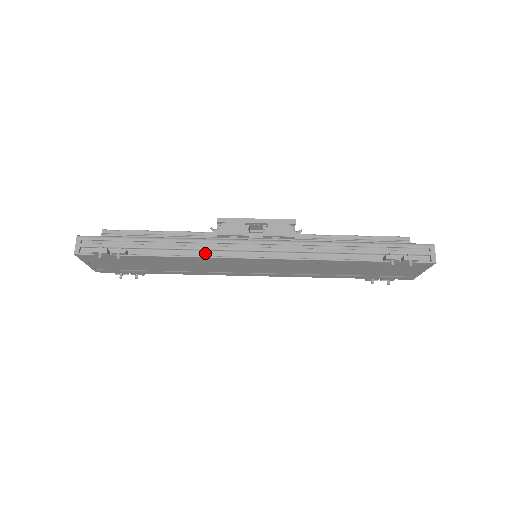
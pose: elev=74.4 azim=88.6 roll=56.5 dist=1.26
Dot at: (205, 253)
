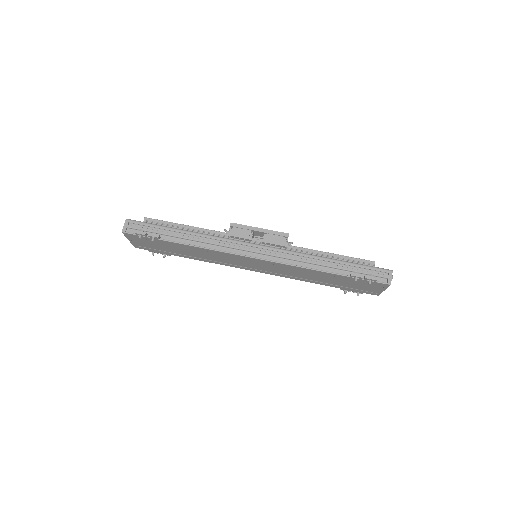
Dot at: (217, 247)
